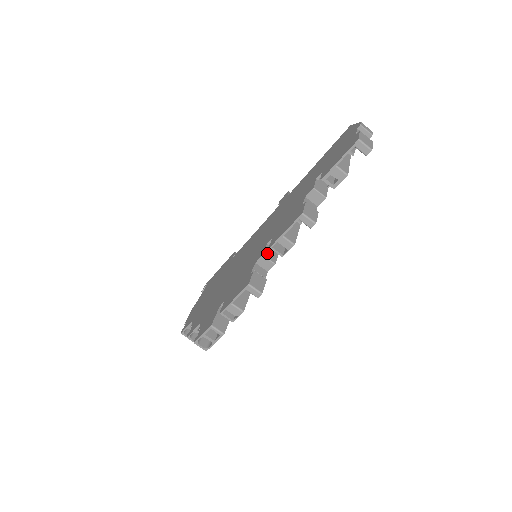
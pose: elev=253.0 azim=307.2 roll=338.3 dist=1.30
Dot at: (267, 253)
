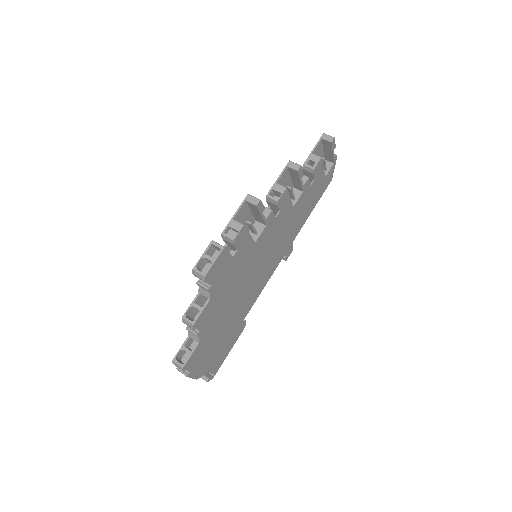
Dot at: occluded
